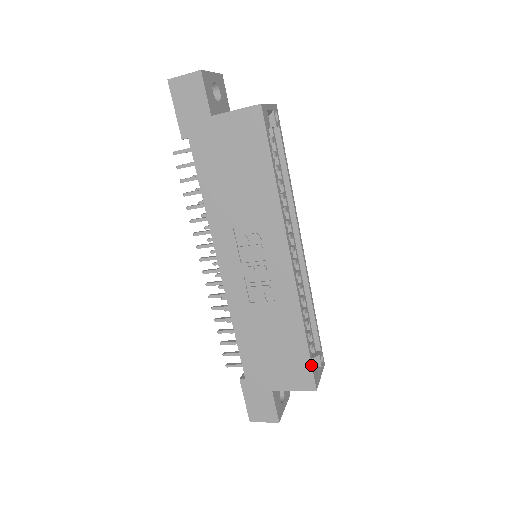
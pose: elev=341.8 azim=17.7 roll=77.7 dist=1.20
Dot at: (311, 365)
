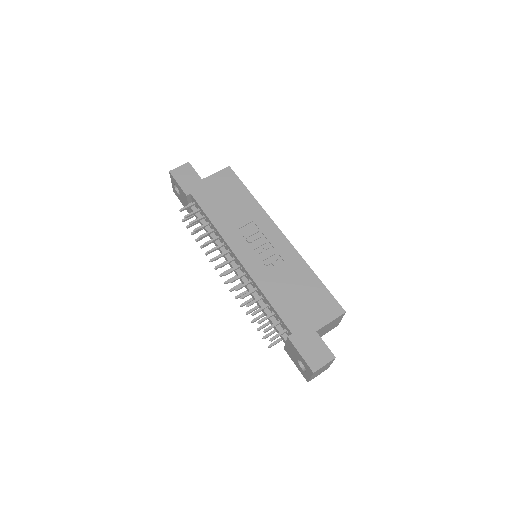
Dot at: (331, 295)
